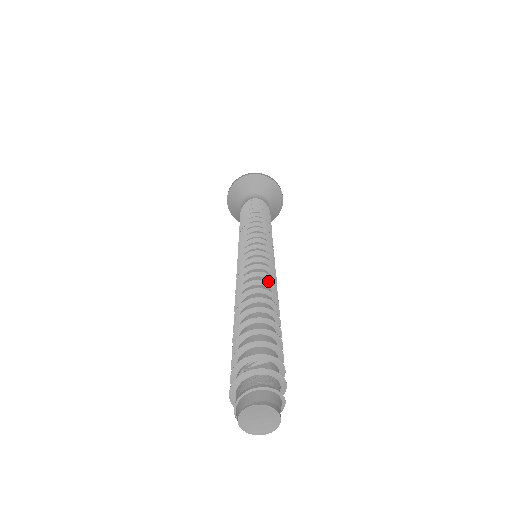
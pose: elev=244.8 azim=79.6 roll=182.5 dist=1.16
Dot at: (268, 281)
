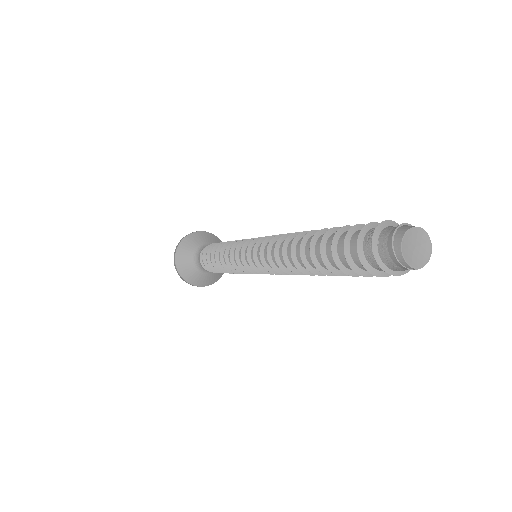
Dot at: occluded
